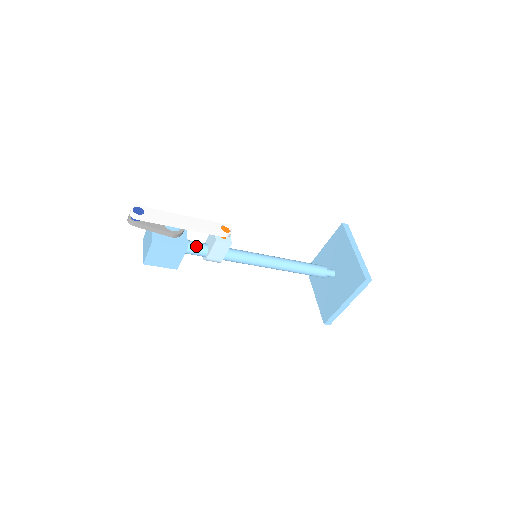
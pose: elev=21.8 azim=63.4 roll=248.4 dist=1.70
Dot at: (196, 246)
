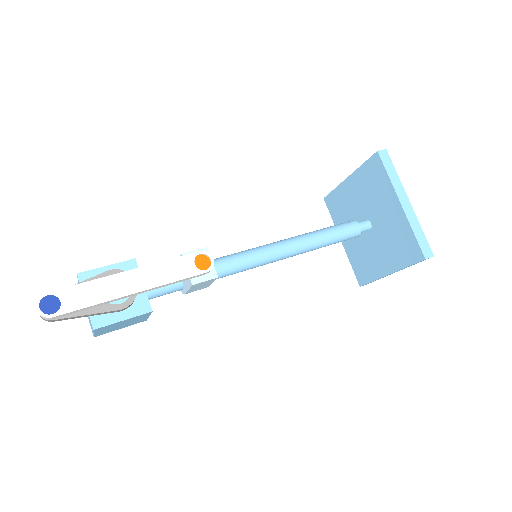
Dot at: (163, 287)
